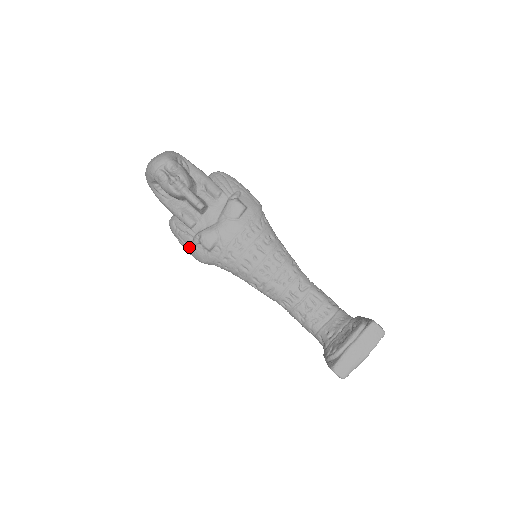
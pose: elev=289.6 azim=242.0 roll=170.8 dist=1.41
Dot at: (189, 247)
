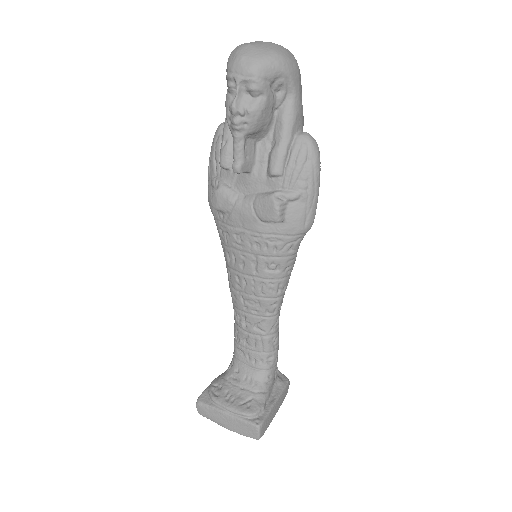
Dot at: (209, 175)
